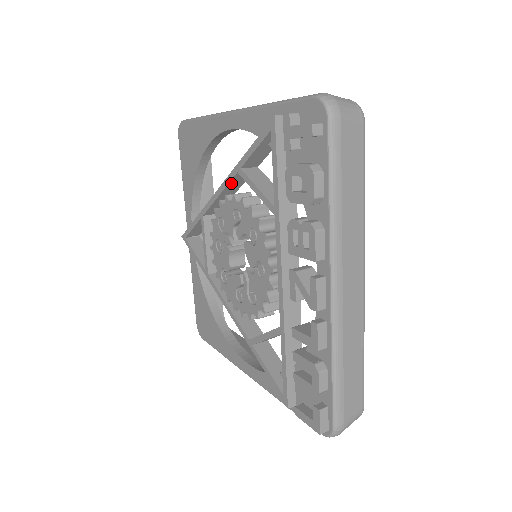
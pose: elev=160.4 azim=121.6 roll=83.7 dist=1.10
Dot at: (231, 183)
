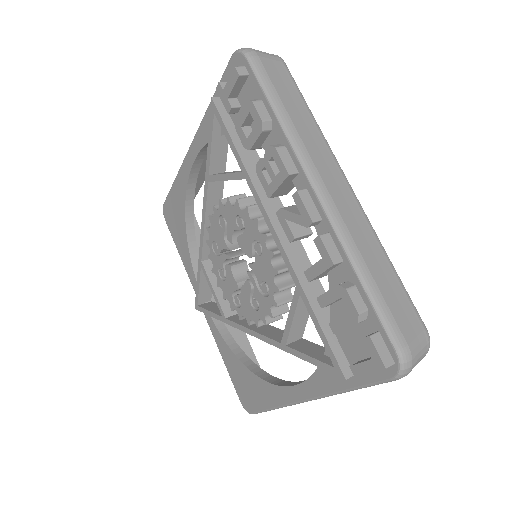
Dot at: (209, 201)
